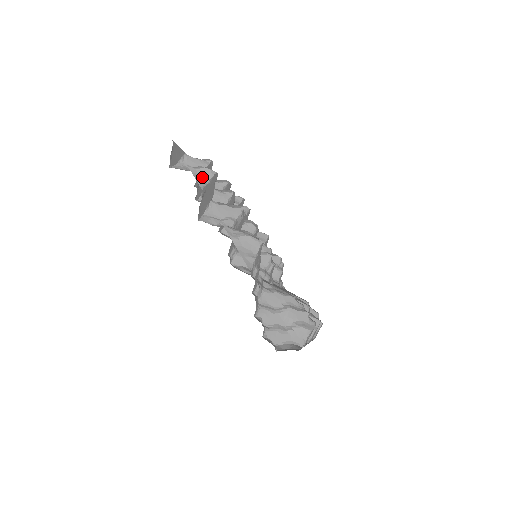
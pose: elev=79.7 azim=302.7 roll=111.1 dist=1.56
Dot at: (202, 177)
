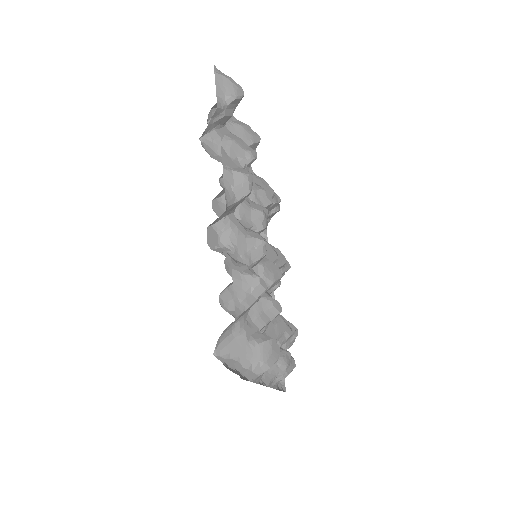
Dot at: occluded
